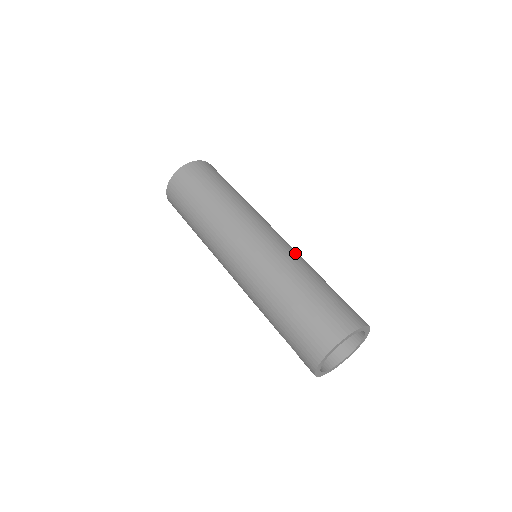
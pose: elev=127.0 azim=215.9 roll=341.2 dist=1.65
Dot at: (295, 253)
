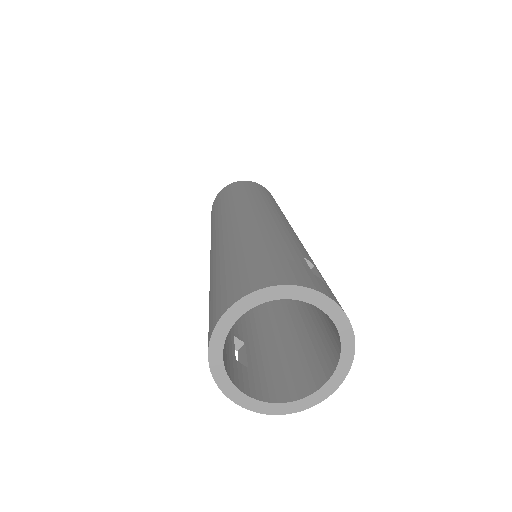
Dot at: (271, 225)
